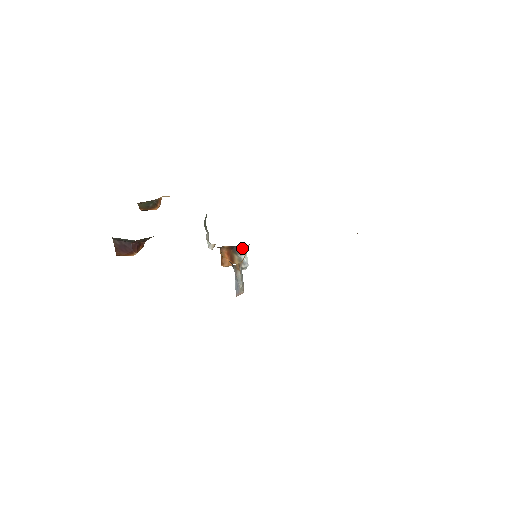
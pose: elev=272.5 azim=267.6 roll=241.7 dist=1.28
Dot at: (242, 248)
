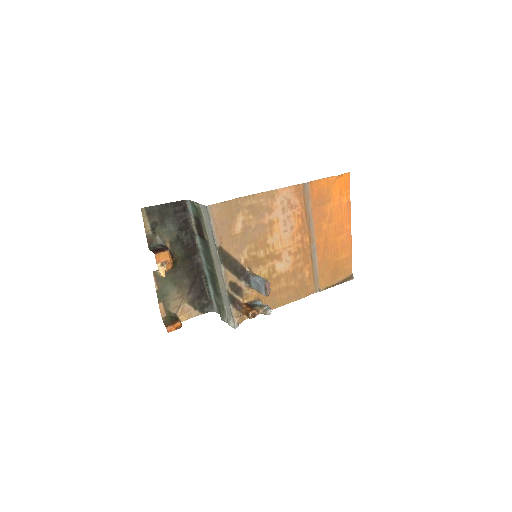
Dot at: (257, 302)
